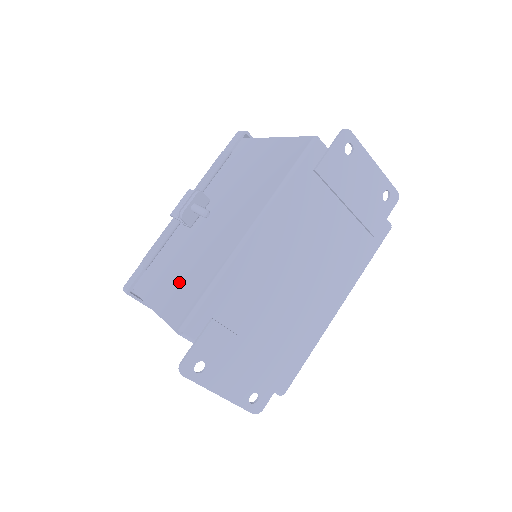
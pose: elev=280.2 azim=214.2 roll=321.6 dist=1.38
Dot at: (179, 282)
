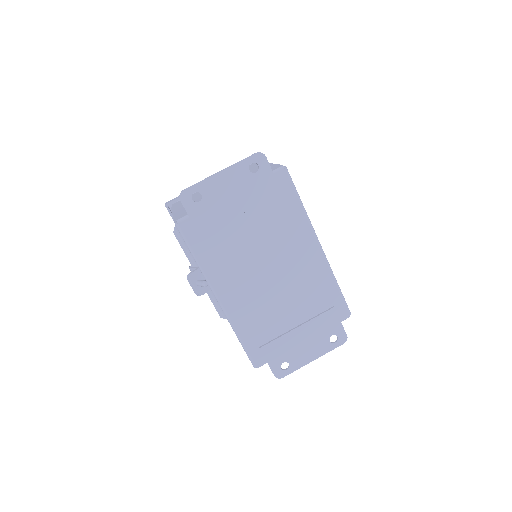
Dot at: occluded
